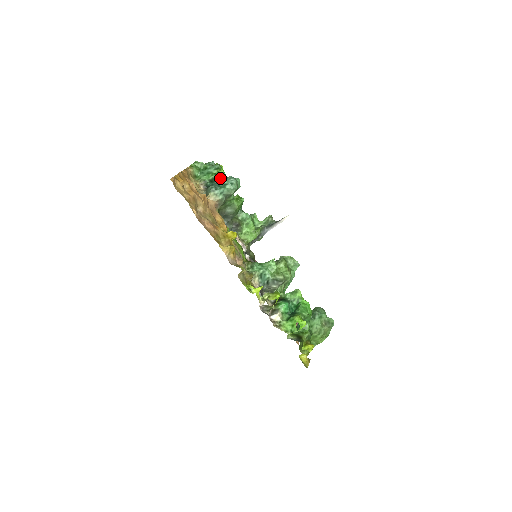
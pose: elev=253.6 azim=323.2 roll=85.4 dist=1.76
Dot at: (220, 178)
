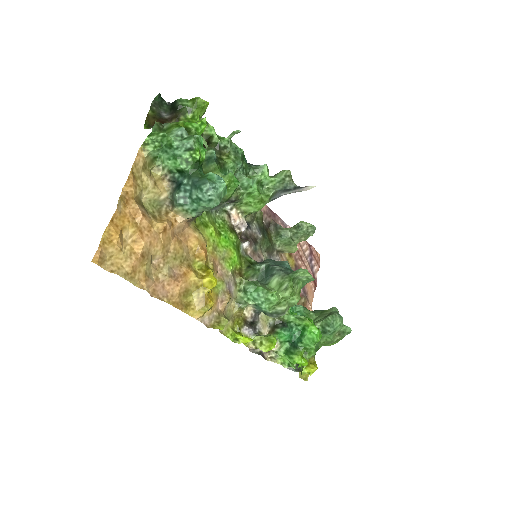
Dot at: (195, 168)
